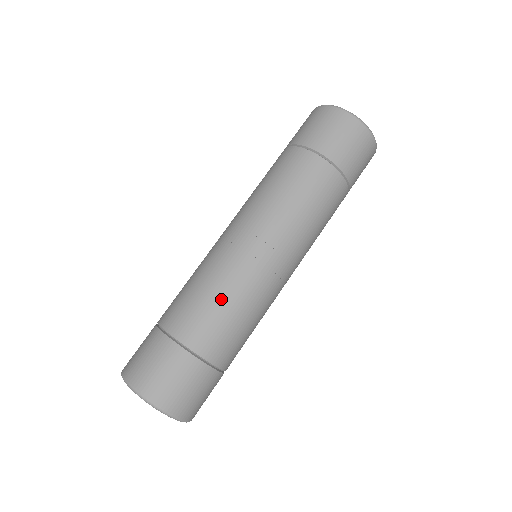
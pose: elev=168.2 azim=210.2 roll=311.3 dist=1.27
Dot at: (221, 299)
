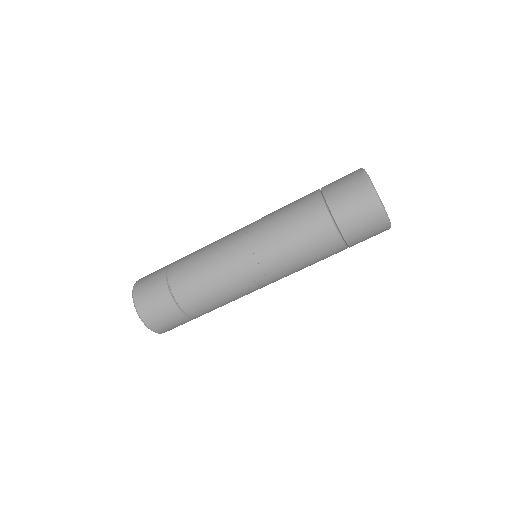
Dot at: (202, 250)
